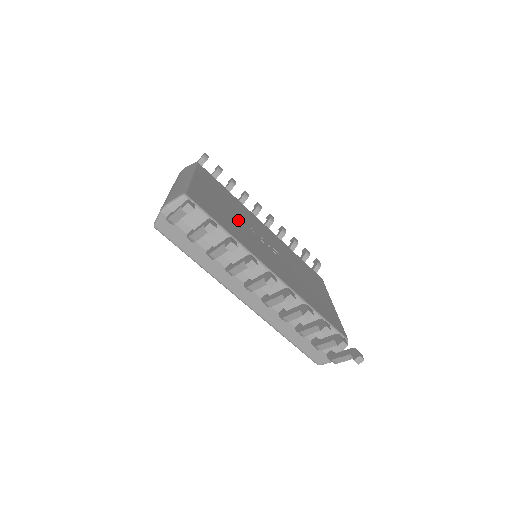
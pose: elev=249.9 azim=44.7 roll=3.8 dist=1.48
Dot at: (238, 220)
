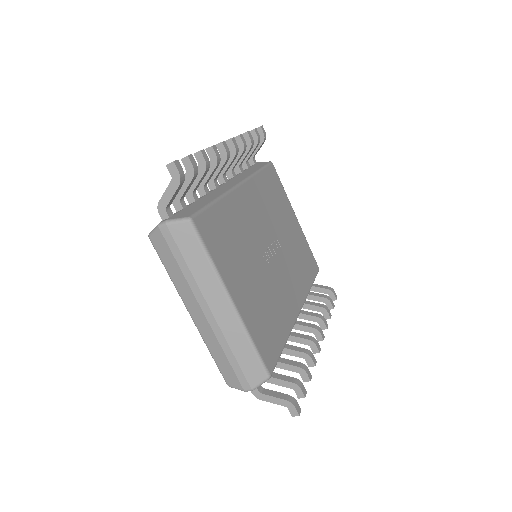
Dot at: (262, 278)
